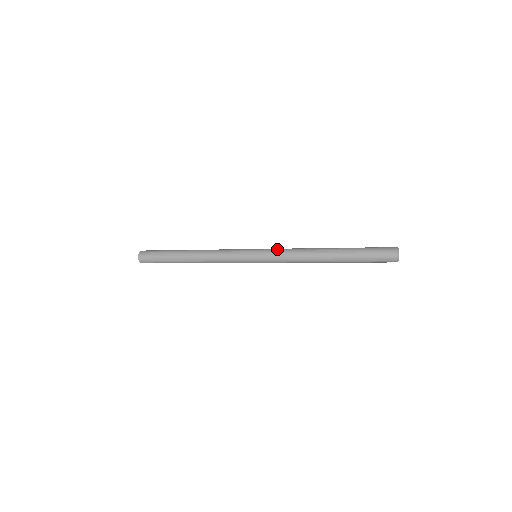
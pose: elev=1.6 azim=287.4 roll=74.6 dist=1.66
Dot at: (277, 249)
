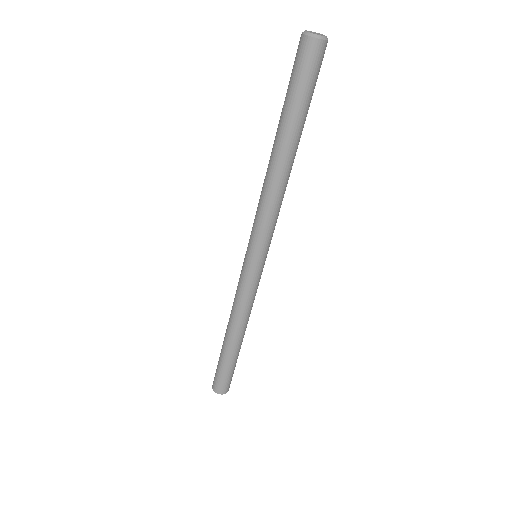
Dot at: occluded
